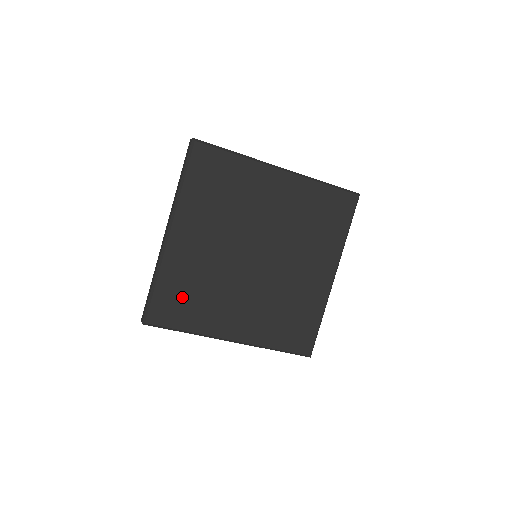
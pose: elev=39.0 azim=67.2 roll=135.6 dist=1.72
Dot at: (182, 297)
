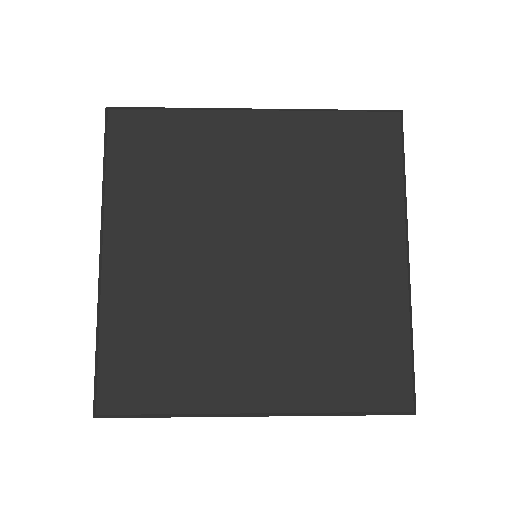
Dot at: (147, 355)
